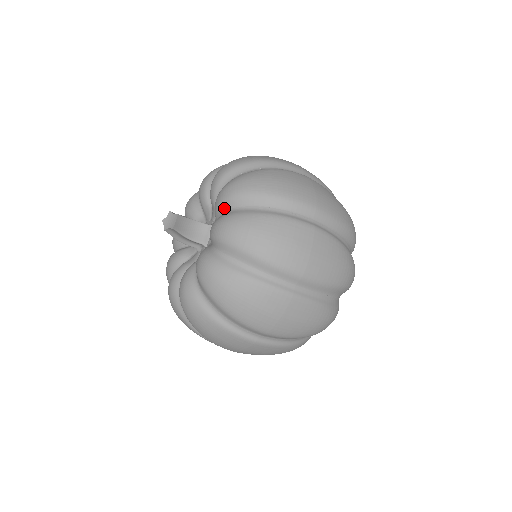
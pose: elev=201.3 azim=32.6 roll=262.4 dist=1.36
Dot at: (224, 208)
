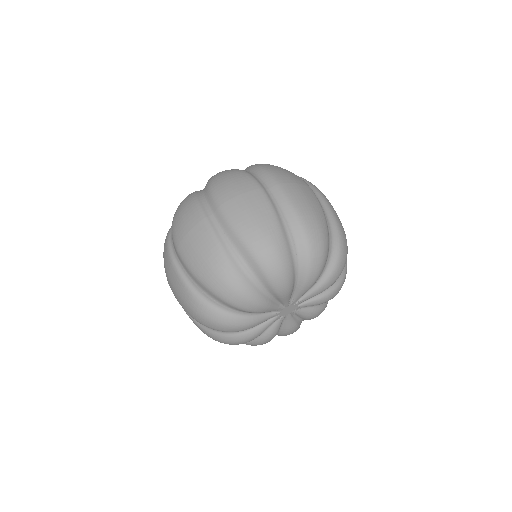
Dot at: occluded
